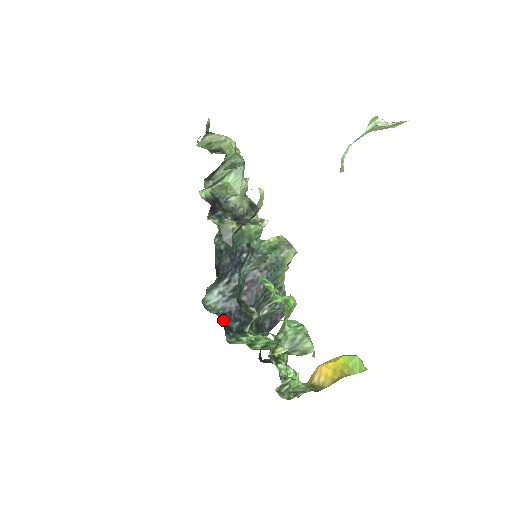
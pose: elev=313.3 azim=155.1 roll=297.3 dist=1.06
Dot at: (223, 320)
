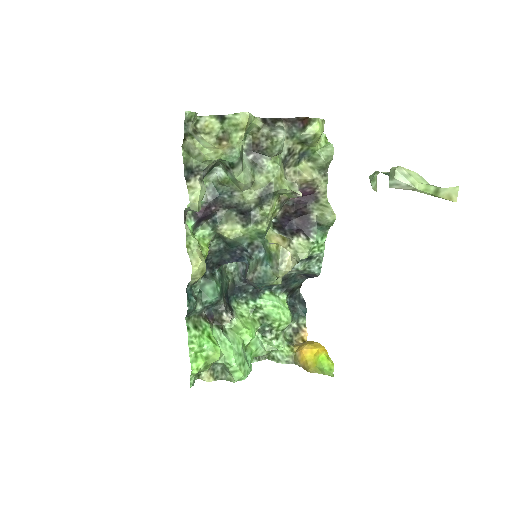
Dot at: (237, 286)
